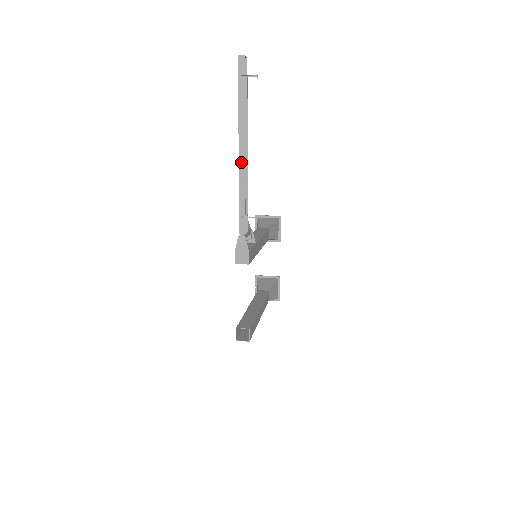
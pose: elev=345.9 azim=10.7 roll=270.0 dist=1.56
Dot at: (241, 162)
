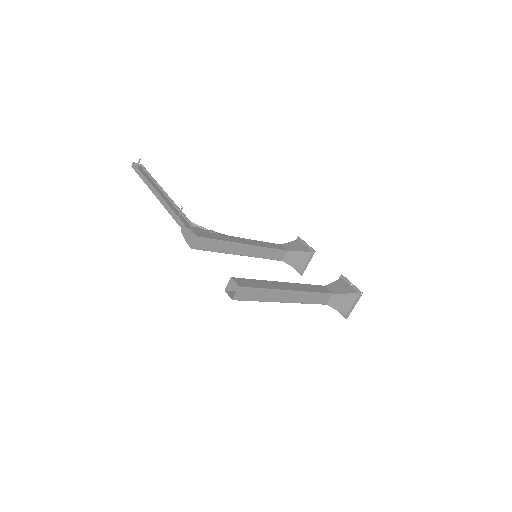
Dot at: (159, 198)
